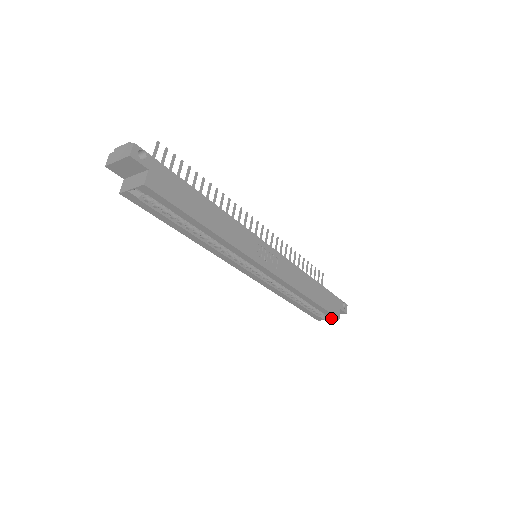
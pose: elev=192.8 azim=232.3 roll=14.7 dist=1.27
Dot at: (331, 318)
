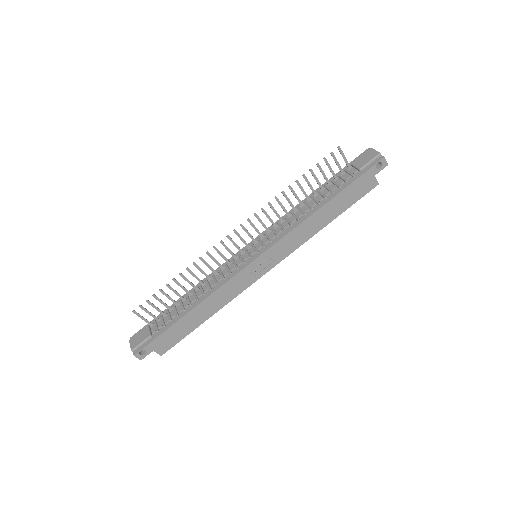
Dot at: occluded
